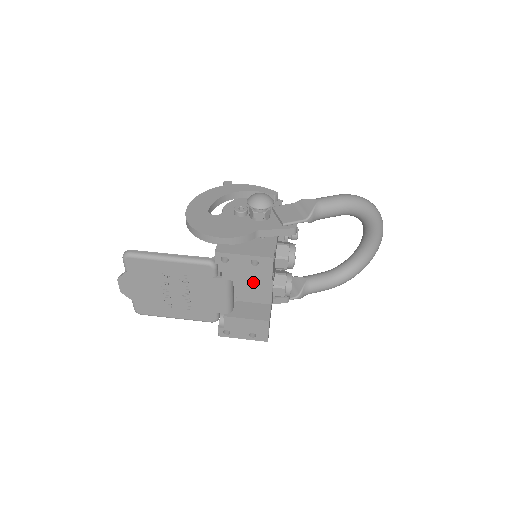
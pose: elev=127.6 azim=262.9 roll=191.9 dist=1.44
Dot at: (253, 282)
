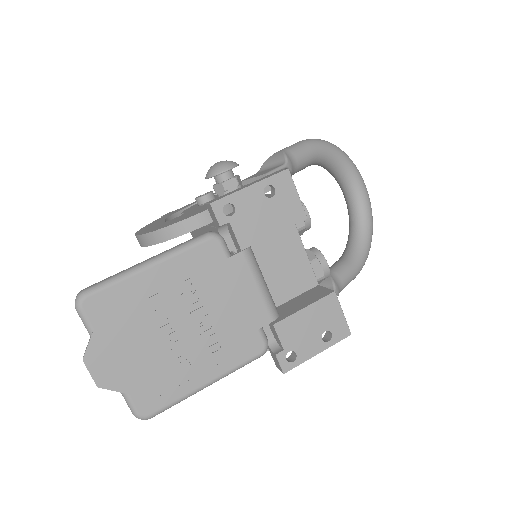
Dot at: (283, 229)
